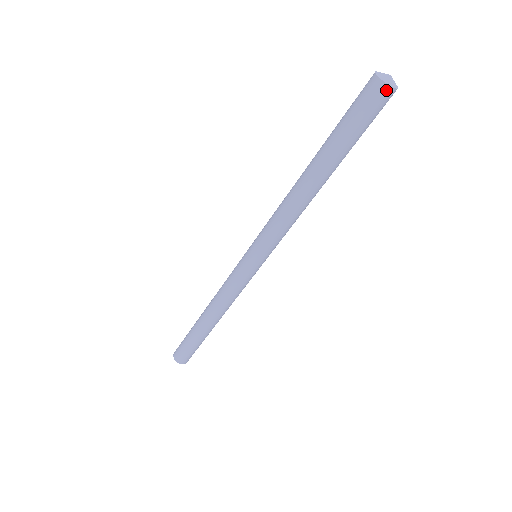
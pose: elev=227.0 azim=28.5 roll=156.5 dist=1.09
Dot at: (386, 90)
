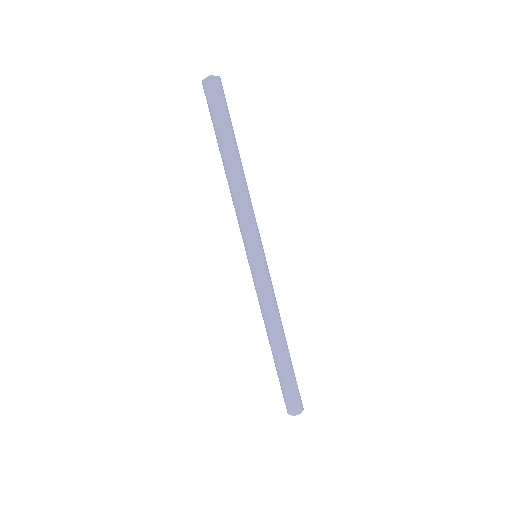
Dot at: (213, 80)
